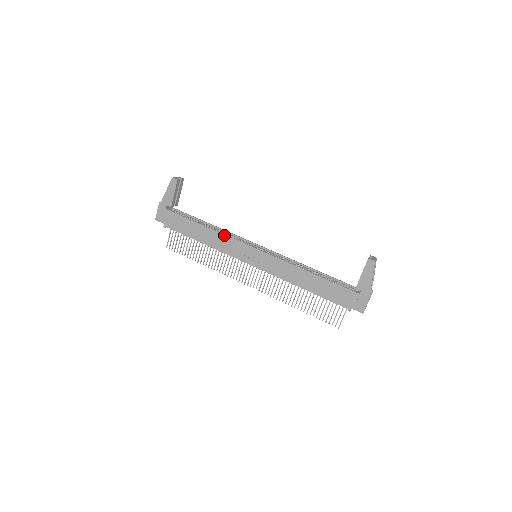
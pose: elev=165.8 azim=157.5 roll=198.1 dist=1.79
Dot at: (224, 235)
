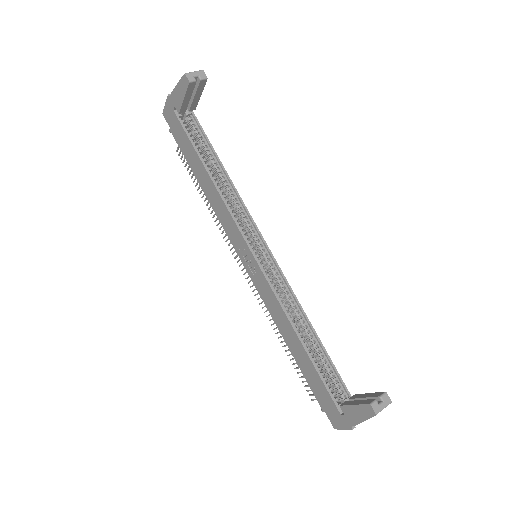
Dot at: (225, 205)
